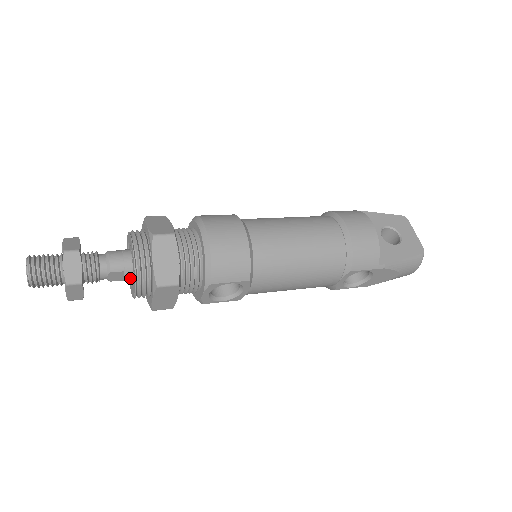
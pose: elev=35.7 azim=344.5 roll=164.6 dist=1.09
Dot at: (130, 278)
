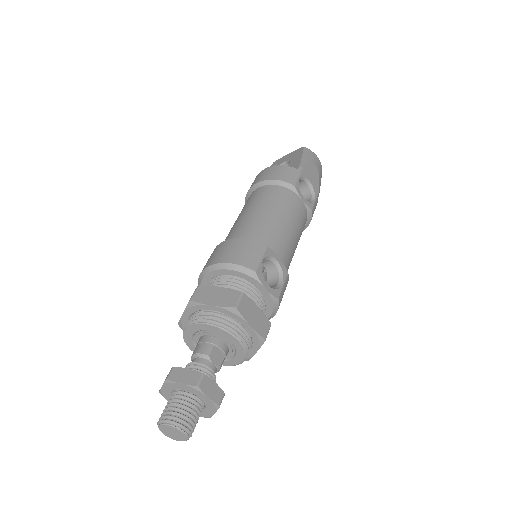
Dot at: (224, 346)
